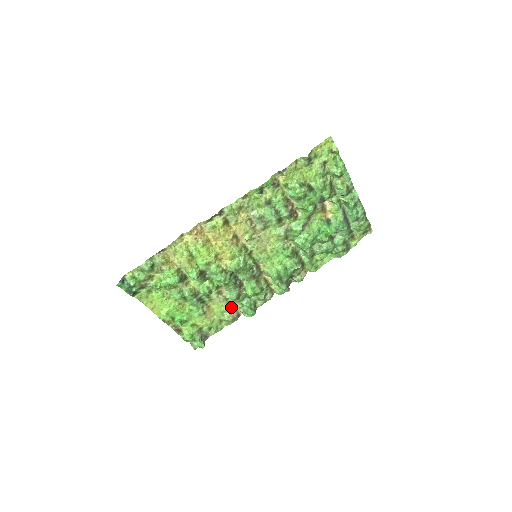
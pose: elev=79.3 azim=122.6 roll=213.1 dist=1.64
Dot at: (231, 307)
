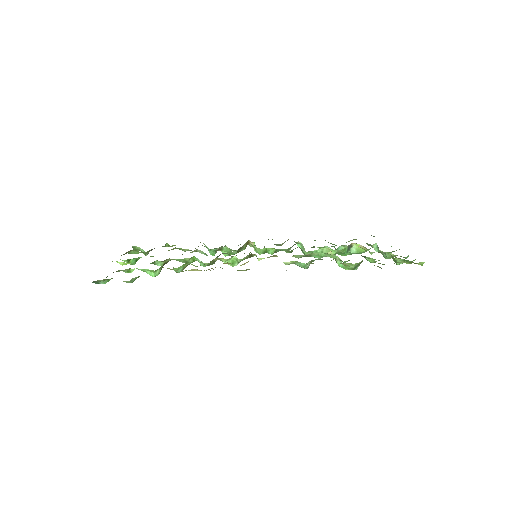
Dot at: occluded
